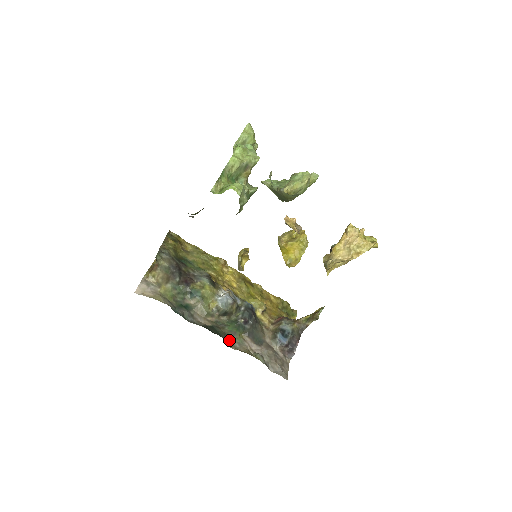
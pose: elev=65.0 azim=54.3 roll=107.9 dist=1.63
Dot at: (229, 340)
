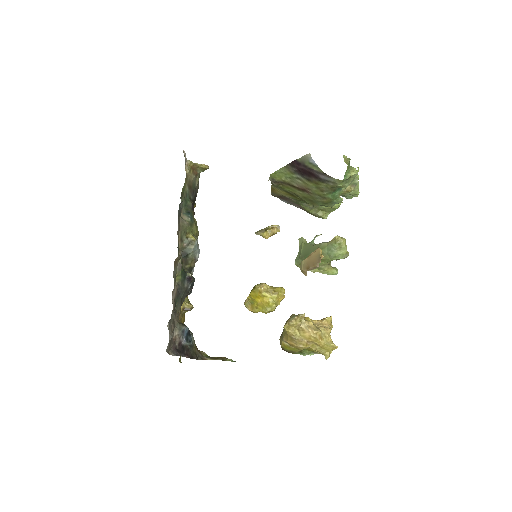
Dot at: (177, 261)
